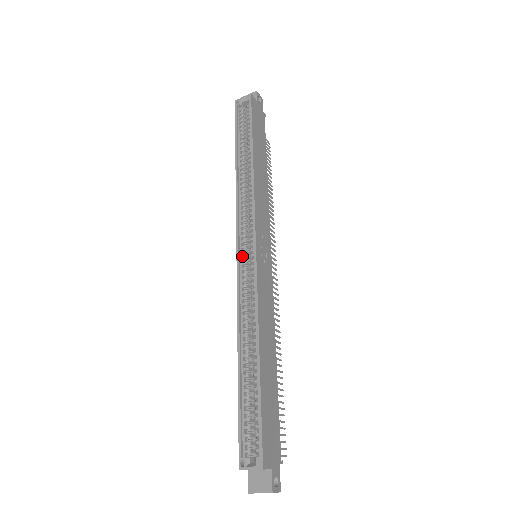
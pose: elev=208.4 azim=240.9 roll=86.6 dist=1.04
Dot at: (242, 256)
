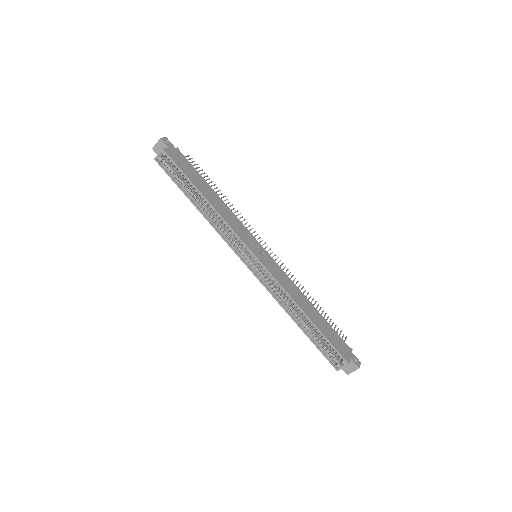
Dot at: (251, 266)
